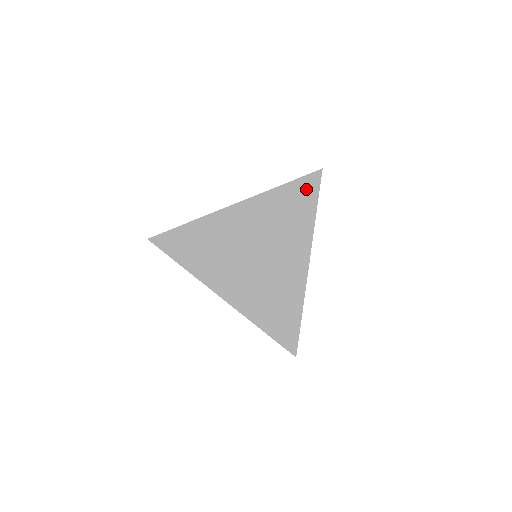
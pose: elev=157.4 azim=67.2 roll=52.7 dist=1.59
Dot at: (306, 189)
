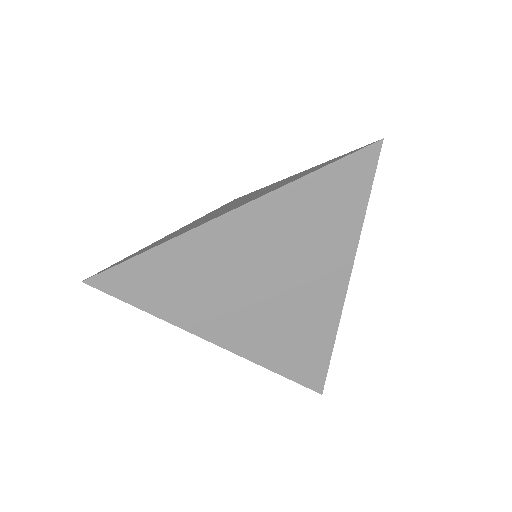
Dot at: (352, 176)
